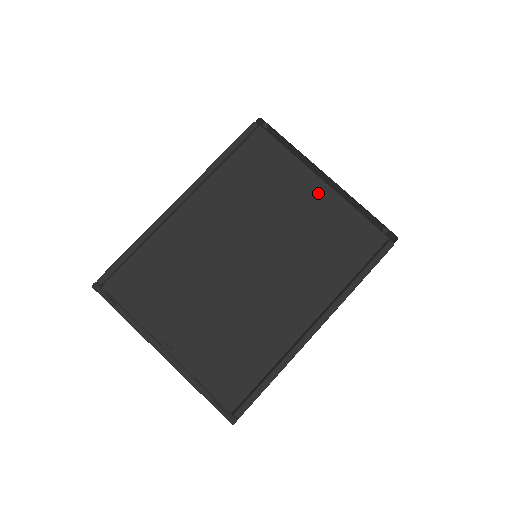
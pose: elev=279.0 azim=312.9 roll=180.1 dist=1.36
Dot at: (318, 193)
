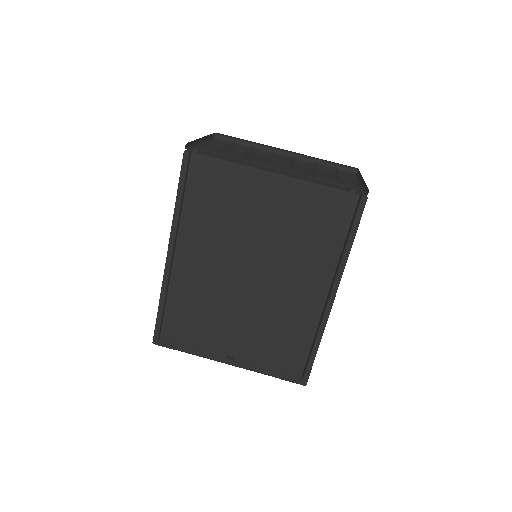
Dot at: (276, 187)
